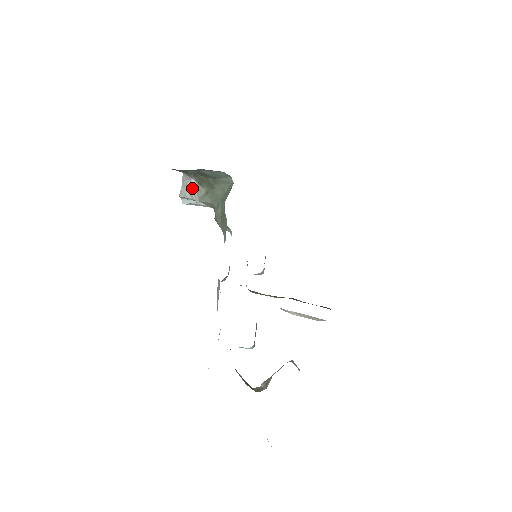
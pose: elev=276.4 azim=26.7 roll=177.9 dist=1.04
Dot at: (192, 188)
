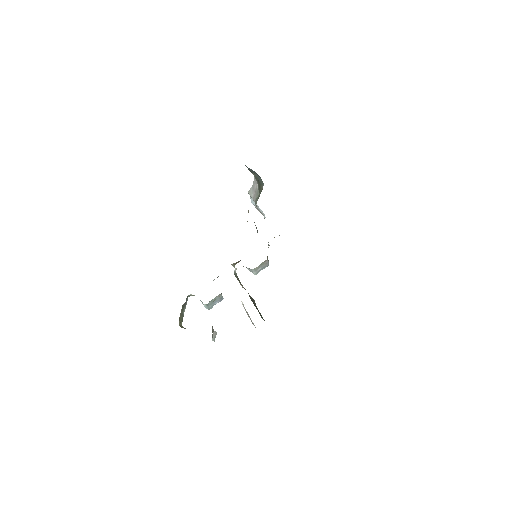
Dot at: (256, 191)
